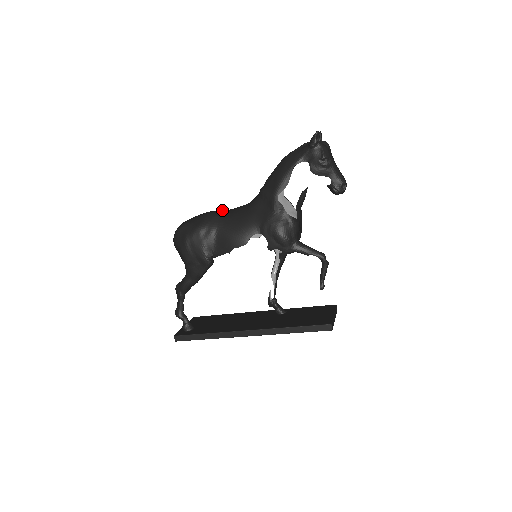
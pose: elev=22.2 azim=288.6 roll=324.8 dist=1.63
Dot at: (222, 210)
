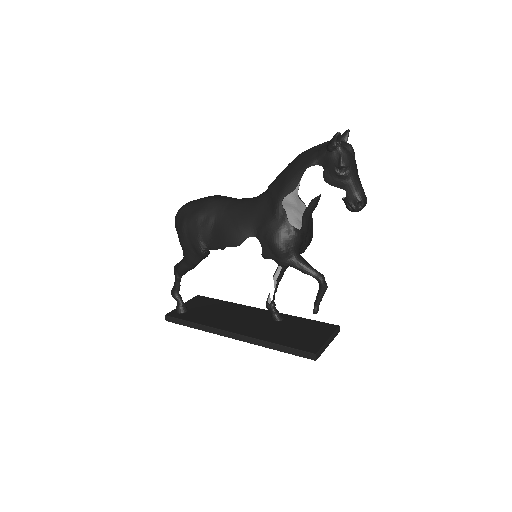
Dot at: (228, 198)
